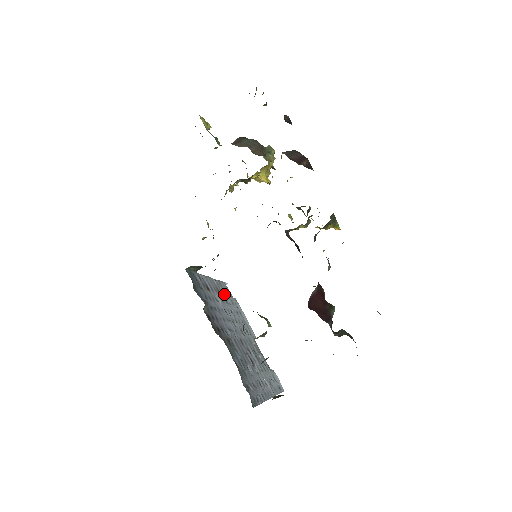
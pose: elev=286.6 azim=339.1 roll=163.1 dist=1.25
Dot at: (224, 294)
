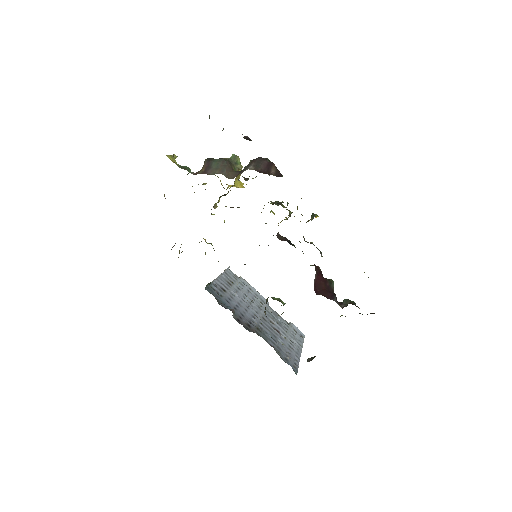
Dot at: (234, 282)
